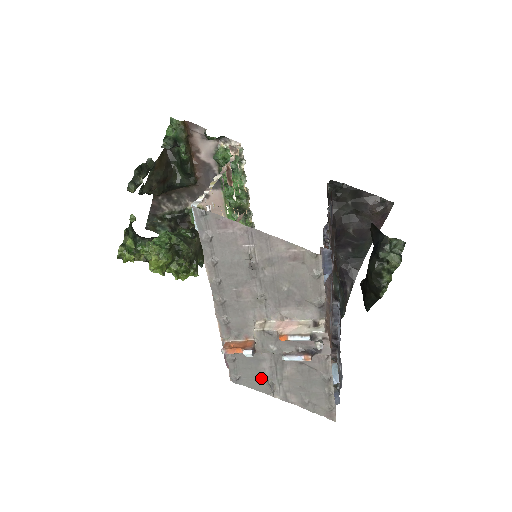
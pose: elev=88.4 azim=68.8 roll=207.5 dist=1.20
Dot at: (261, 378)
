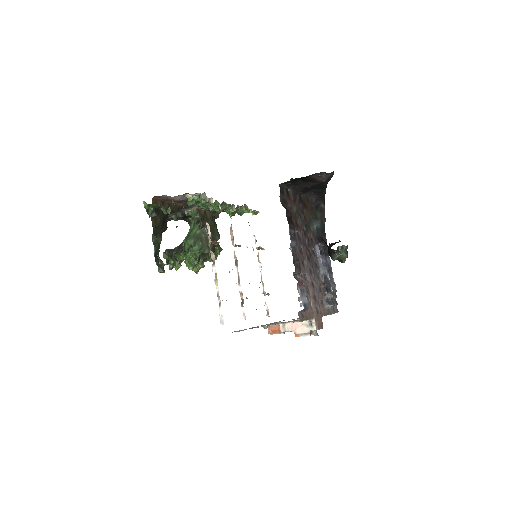
Dot at: occluded
